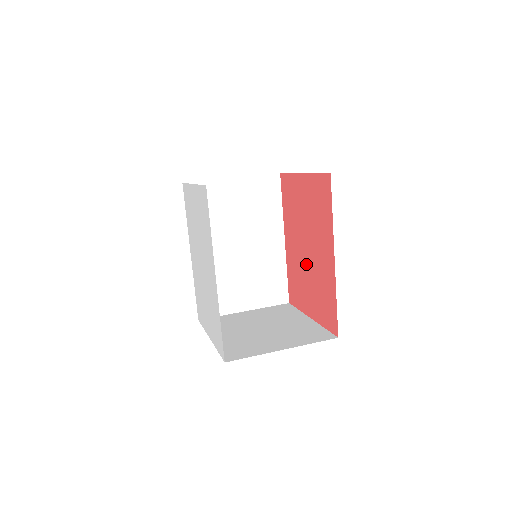
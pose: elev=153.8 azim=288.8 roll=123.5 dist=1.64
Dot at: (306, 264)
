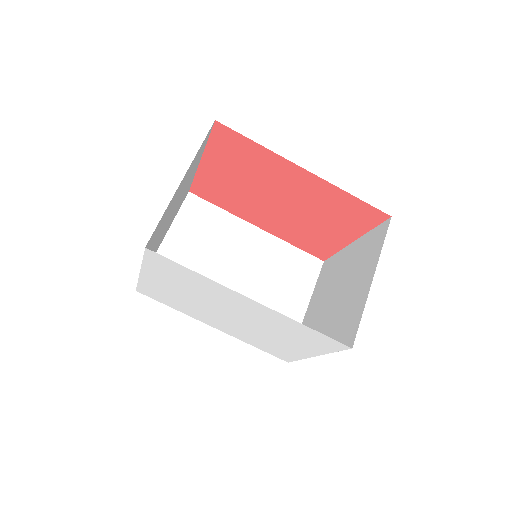
Dot at: (294, 213)
